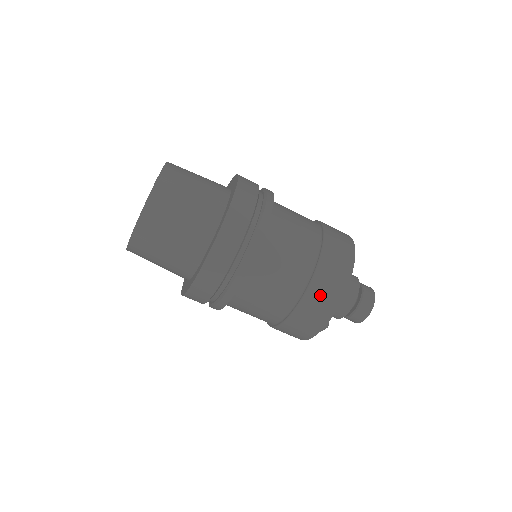
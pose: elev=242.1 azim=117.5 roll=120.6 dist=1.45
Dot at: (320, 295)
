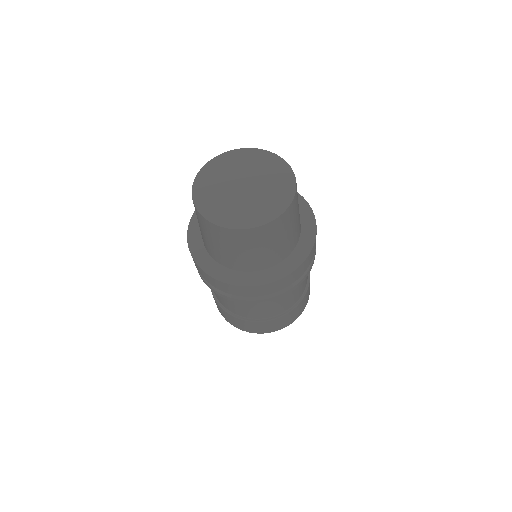
Dot at: (248, 325)
